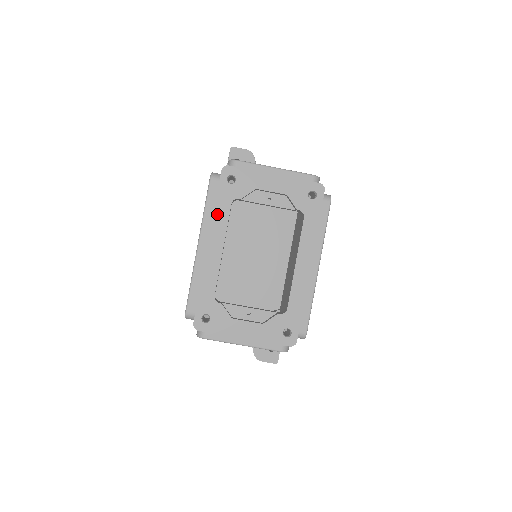
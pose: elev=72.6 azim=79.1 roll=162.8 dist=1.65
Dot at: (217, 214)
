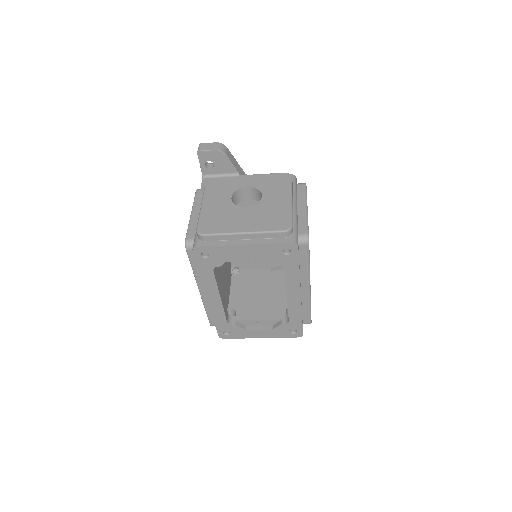
Dot at: (204, 279)
